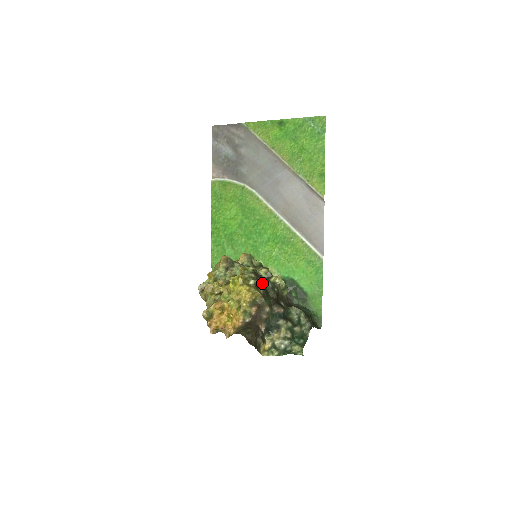
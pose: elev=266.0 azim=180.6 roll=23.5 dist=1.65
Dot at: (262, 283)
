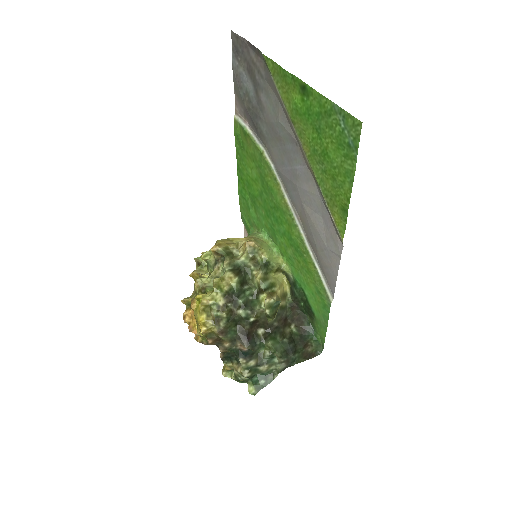
Dot at: (227, 316)
